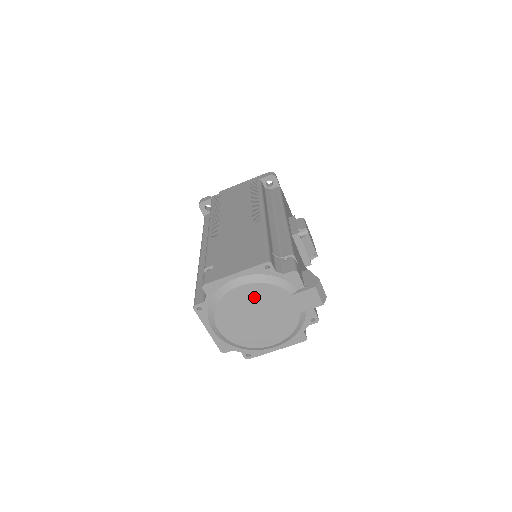
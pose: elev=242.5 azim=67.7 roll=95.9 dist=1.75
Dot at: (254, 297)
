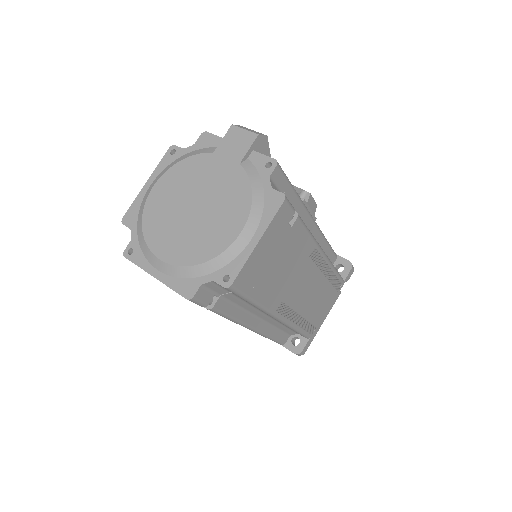
Dot at: (176, 187)
